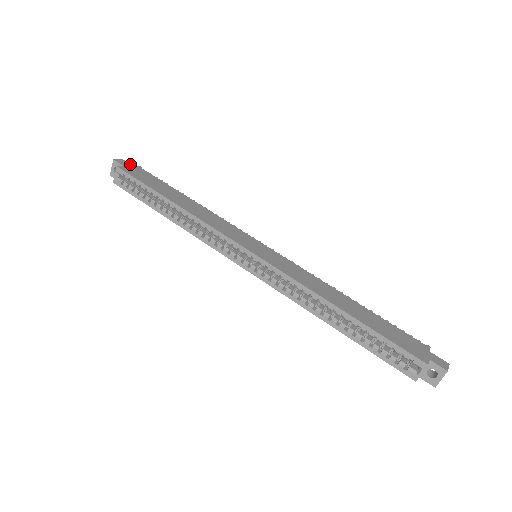
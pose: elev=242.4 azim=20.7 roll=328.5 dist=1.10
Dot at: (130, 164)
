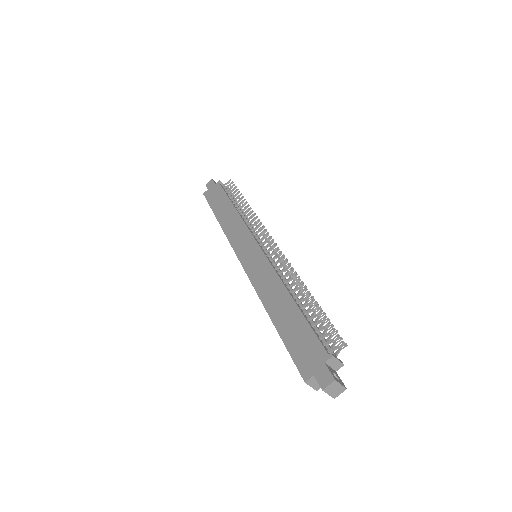
Dot at: (213, 183)
